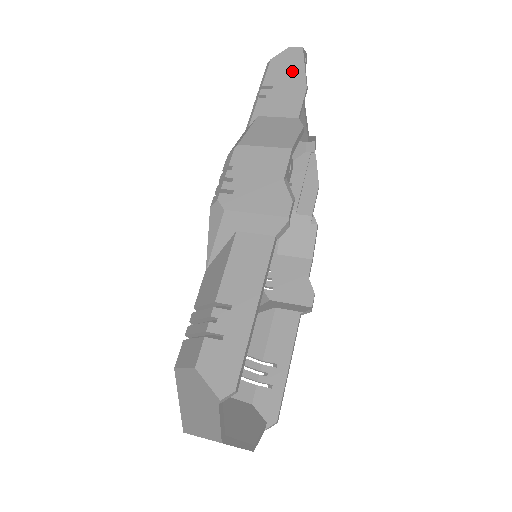
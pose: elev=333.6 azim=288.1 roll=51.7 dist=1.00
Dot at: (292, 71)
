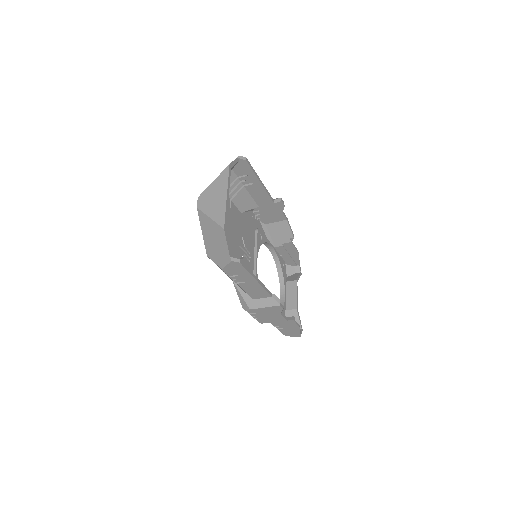
Dot at: (293, 257)
